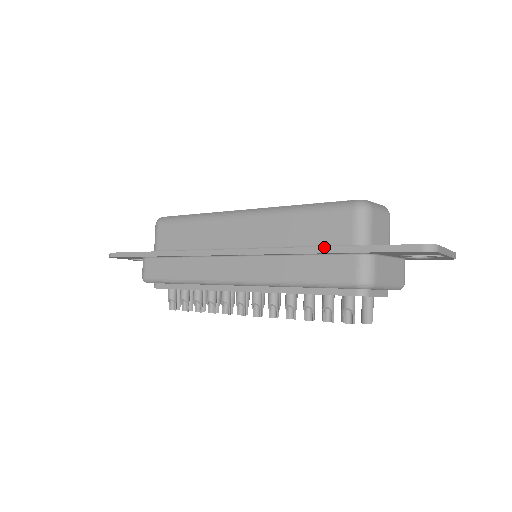
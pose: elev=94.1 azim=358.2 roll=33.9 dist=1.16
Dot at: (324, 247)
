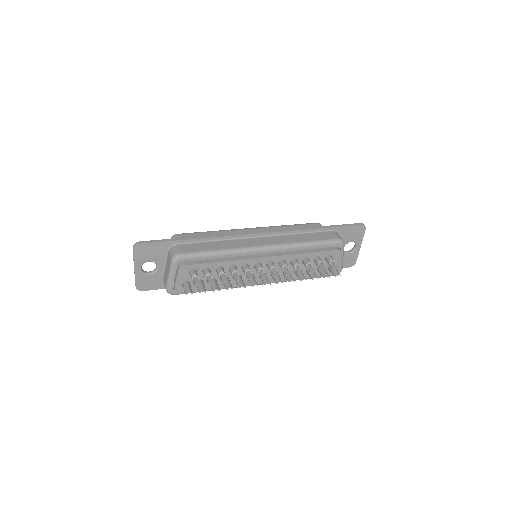
Dot at: (317, 227)
